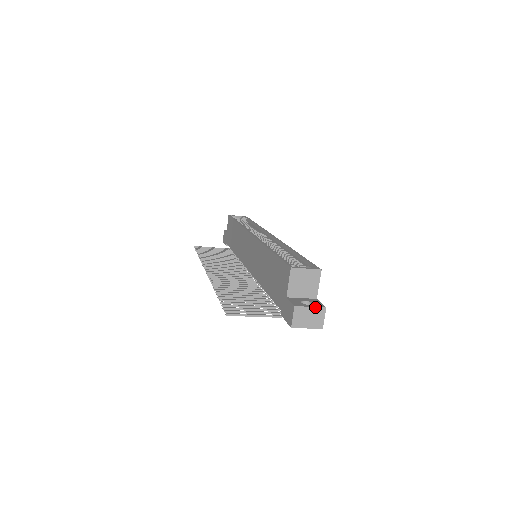
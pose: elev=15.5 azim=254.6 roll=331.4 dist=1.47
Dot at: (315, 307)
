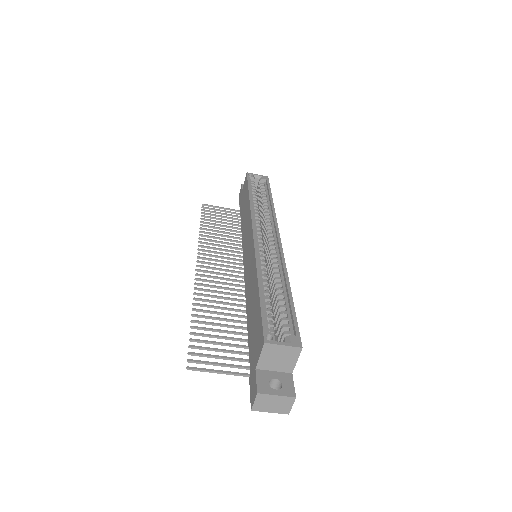
Dot at: (282, 396)
